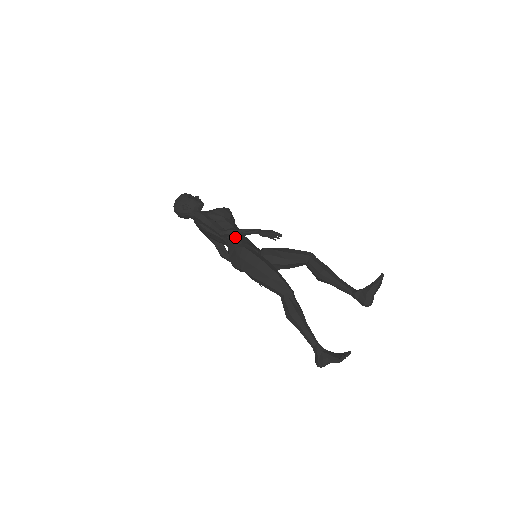
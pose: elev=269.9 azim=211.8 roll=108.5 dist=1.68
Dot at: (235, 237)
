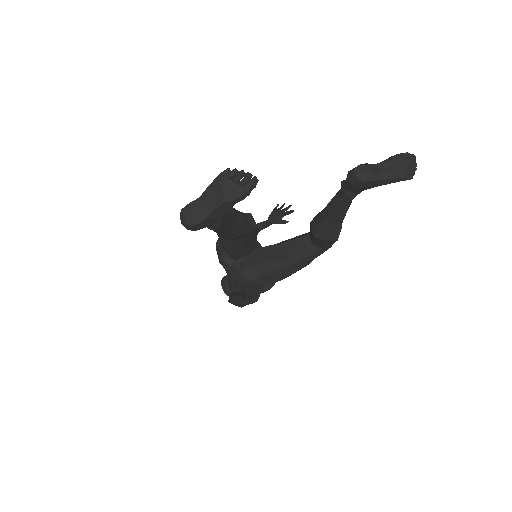
Dot at: occluded
